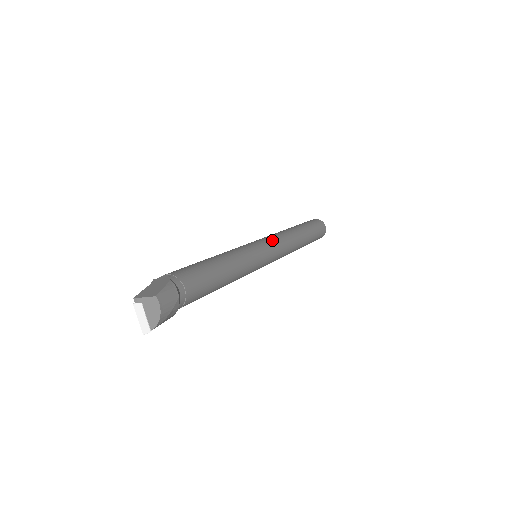
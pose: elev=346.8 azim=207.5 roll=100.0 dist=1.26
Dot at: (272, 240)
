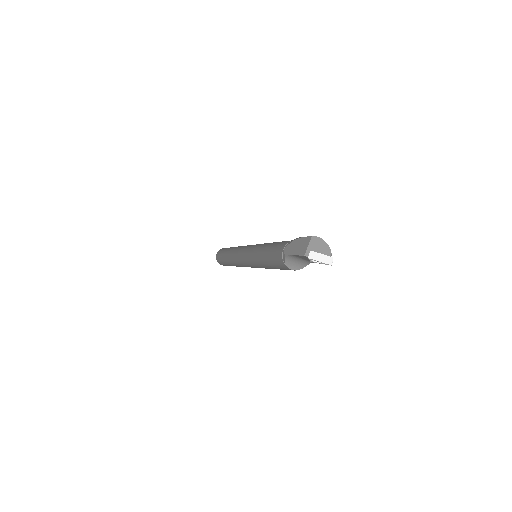
Dot at: occluded
